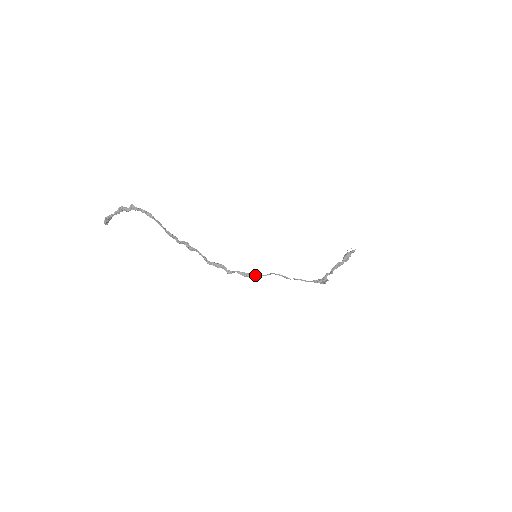
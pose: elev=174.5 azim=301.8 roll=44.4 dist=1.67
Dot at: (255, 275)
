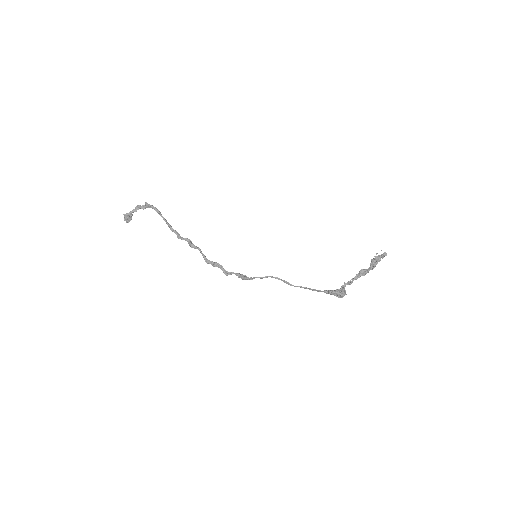
Dot at: (251, 277)
